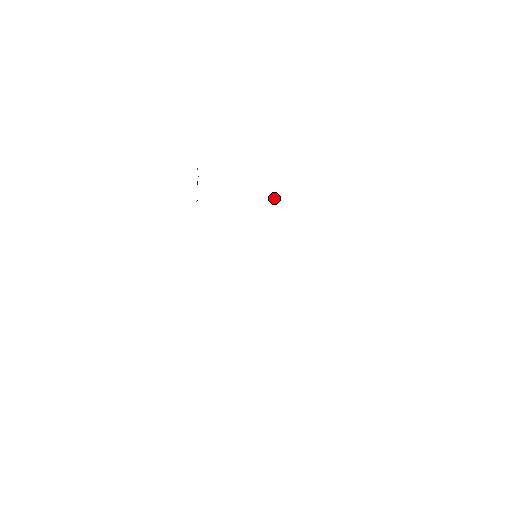
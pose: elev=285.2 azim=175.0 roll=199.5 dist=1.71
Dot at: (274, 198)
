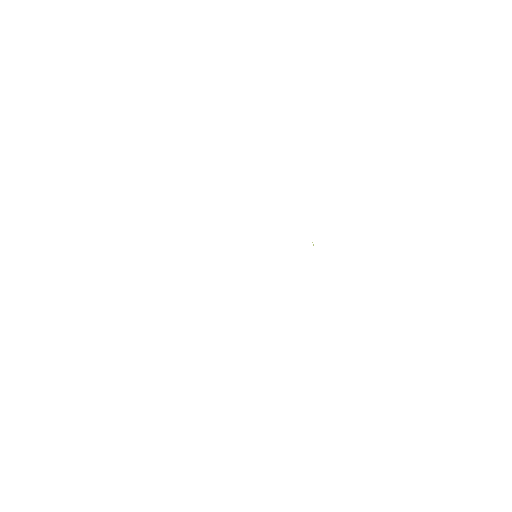
Dot at: occluded
